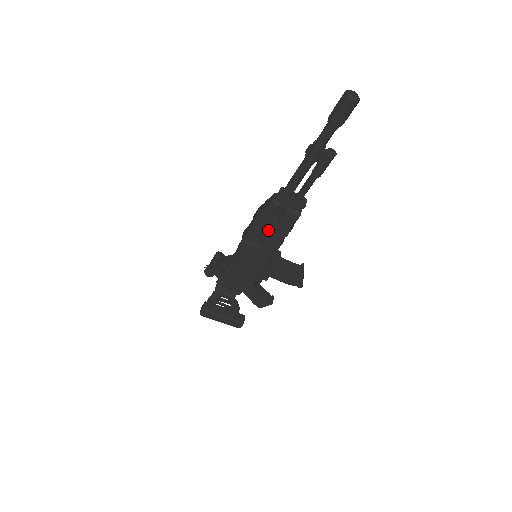
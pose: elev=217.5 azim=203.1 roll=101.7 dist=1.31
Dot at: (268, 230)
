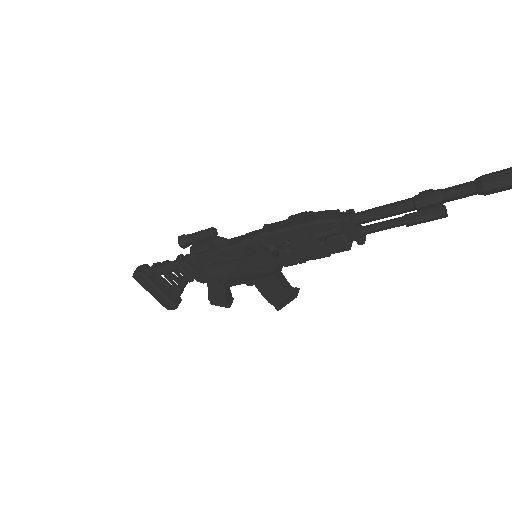
Dot at: (301, 243)
